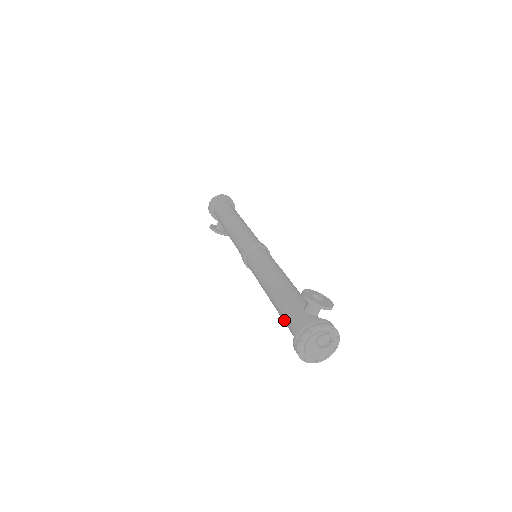
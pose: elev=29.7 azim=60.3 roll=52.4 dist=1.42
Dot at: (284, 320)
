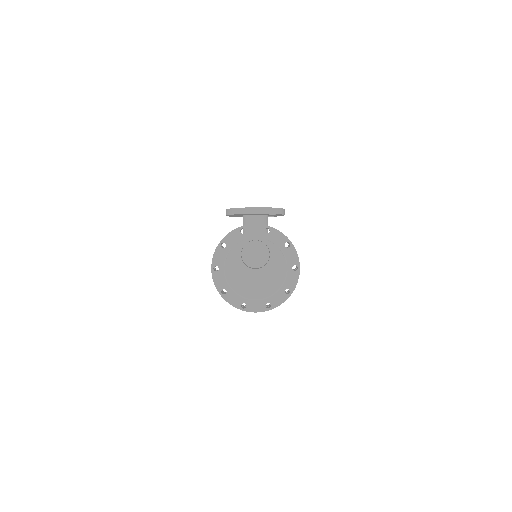
Dot at: occluded
